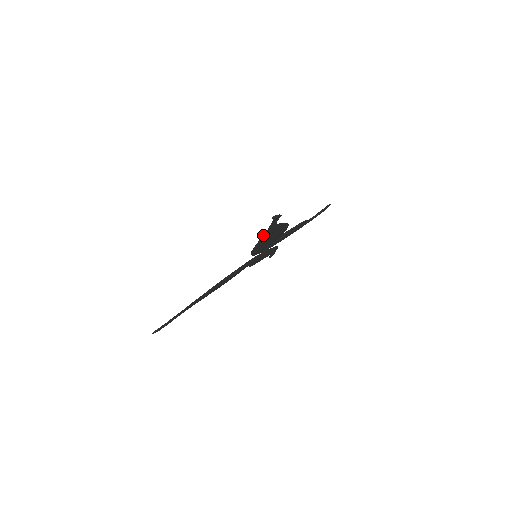
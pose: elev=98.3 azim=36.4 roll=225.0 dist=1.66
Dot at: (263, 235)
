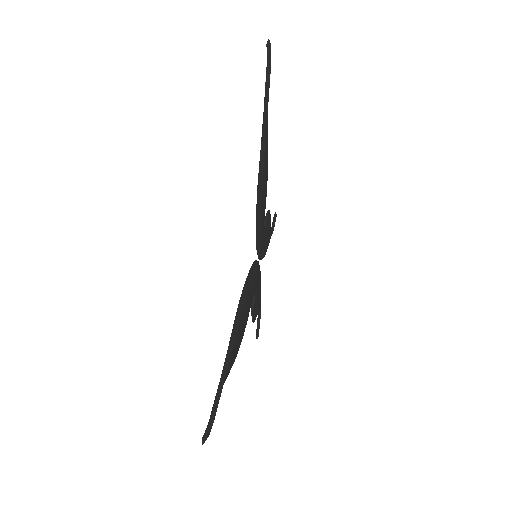
Dot at: (262, 126)
